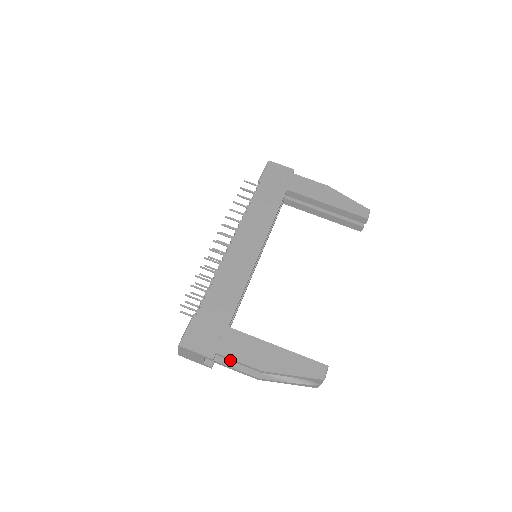
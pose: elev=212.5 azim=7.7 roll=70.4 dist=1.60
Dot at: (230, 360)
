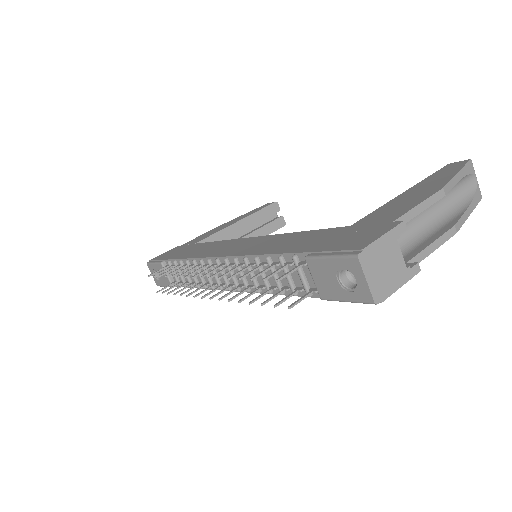
Dot at: (412, 218)
